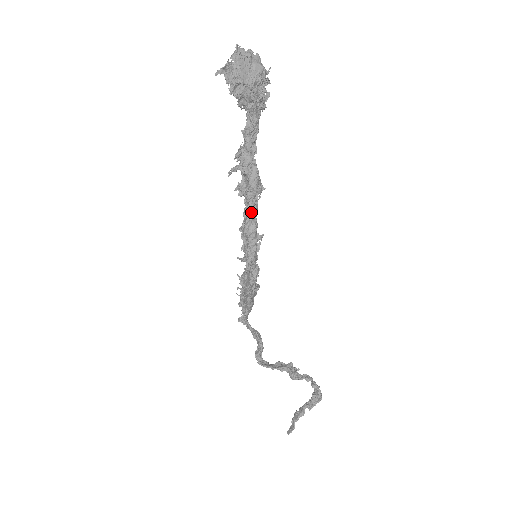
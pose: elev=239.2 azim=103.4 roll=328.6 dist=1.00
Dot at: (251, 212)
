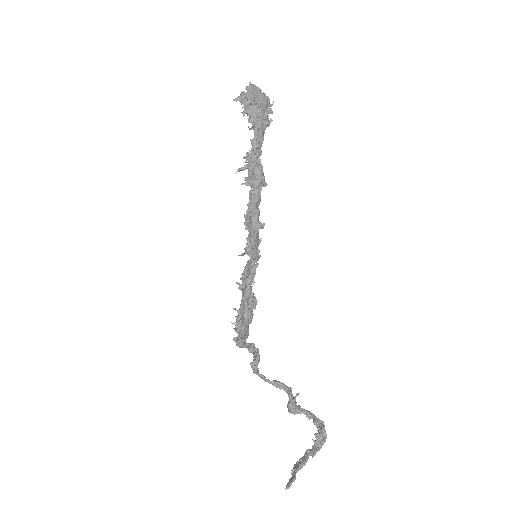
Dot at: (255, 199)
